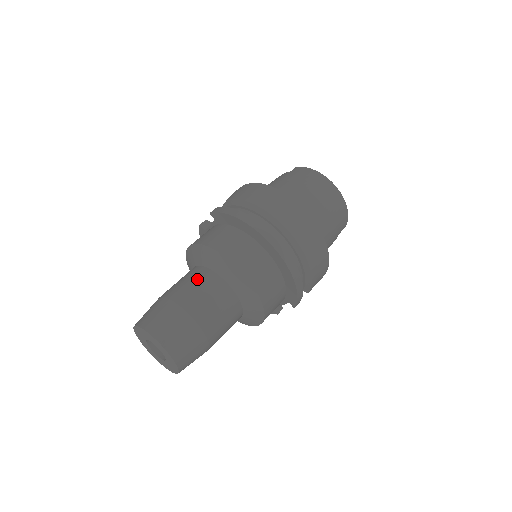
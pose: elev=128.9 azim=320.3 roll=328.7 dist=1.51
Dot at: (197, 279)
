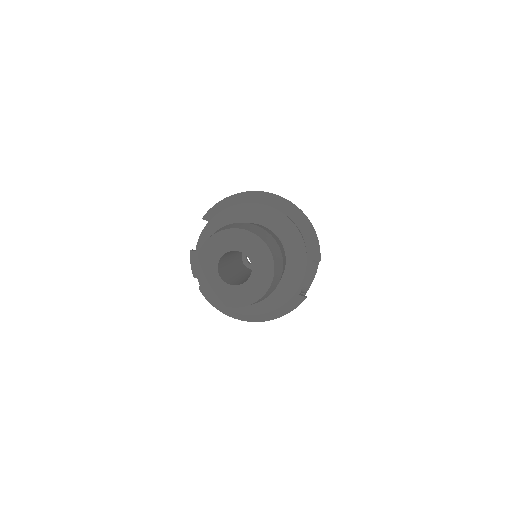
Dot at: occluded
